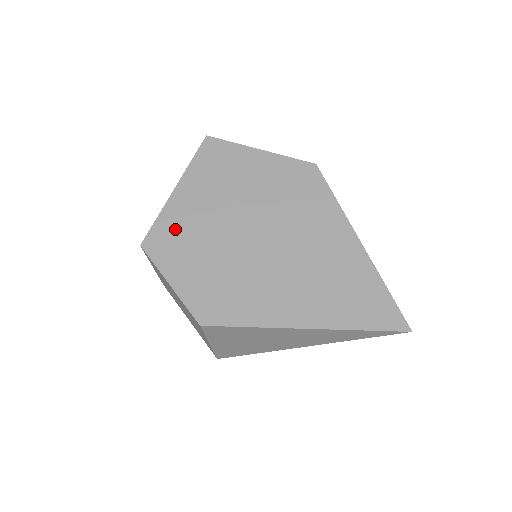
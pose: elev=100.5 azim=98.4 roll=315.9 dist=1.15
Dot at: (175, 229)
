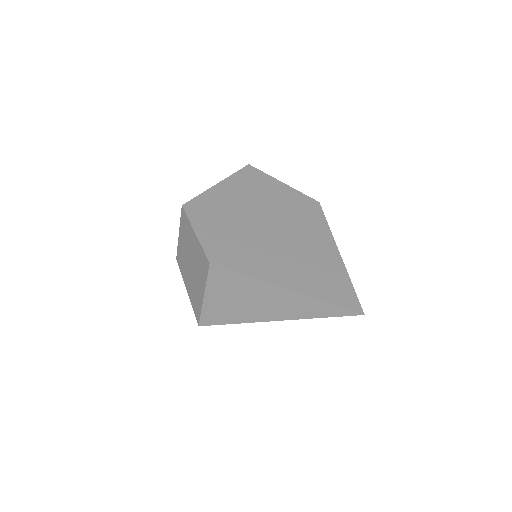
Dot at: (210, 204)
